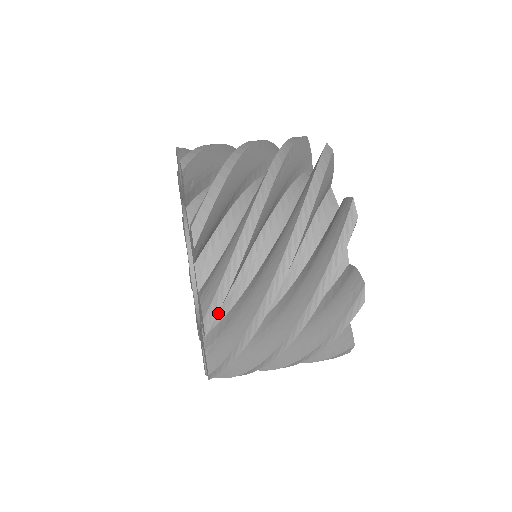
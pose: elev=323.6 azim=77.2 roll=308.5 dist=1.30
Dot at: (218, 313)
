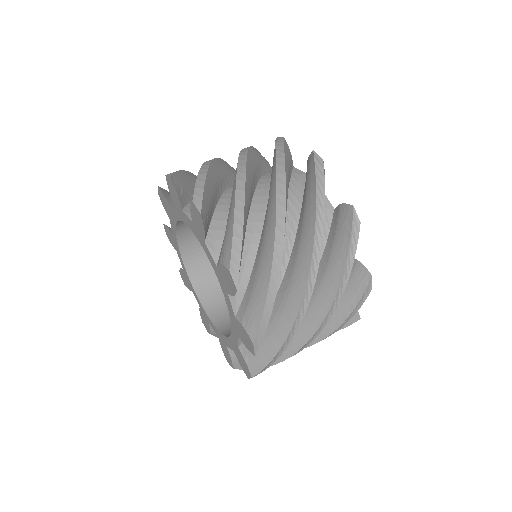
Dot at: occluded
